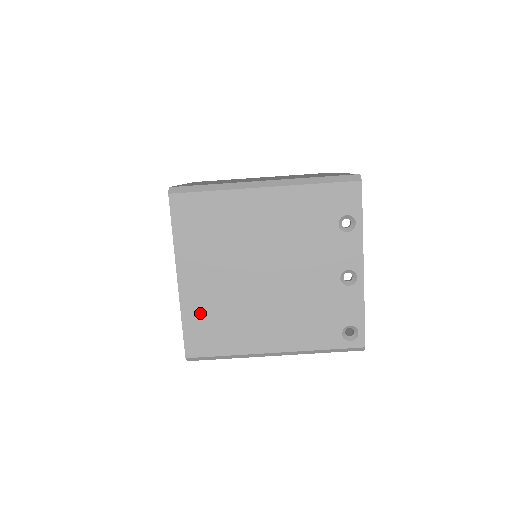
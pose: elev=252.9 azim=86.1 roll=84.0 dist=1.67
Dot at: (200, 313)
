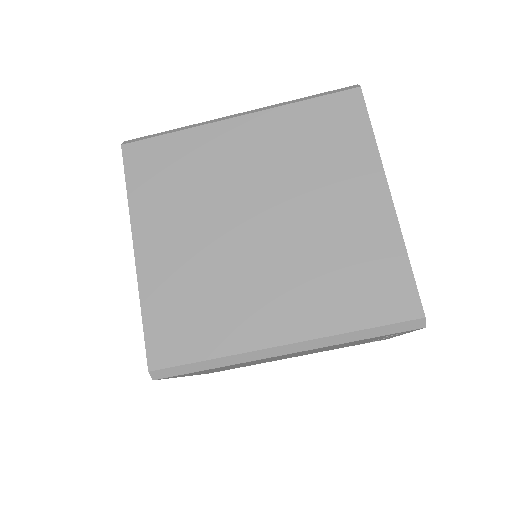
Dot at: occluded
